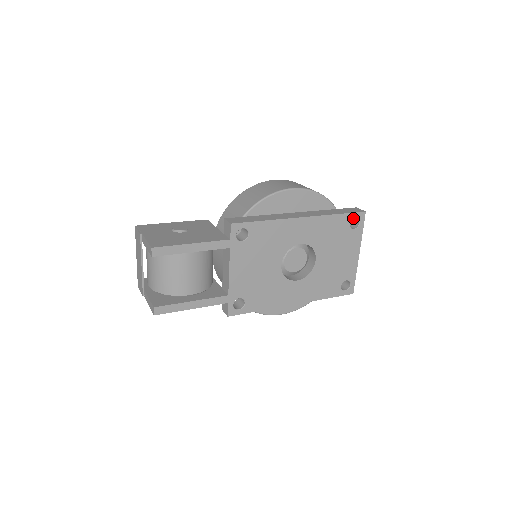
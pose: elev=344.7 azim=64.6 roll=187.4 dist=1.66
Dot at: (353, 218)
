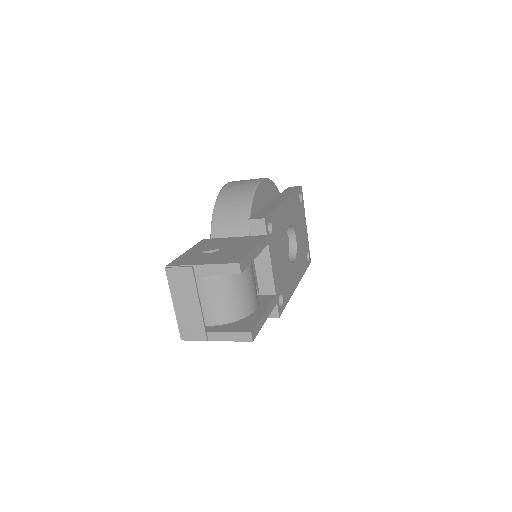
Dot at: (299, 193)
